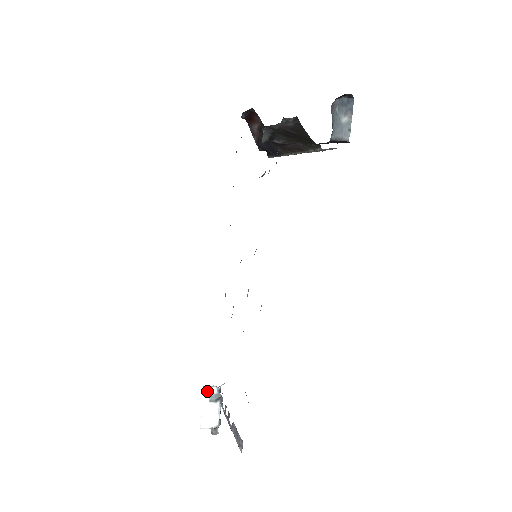
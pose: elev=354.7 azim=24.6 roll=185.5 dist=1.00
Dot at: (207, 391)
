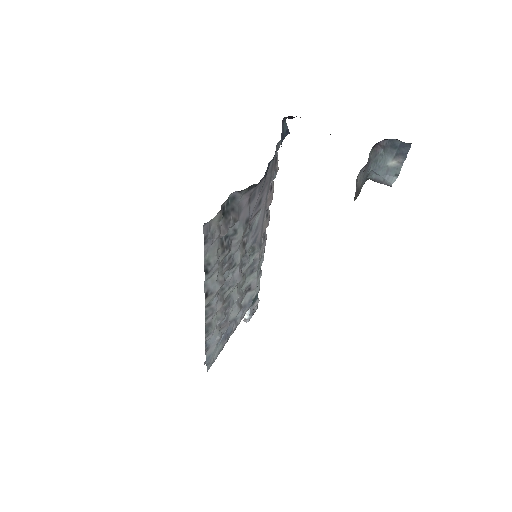
Dot at: occluded
